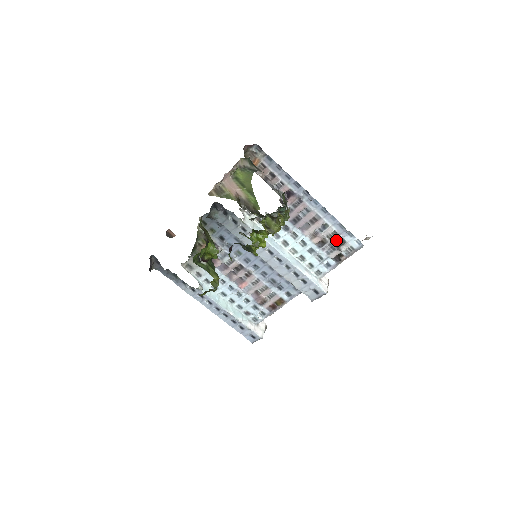
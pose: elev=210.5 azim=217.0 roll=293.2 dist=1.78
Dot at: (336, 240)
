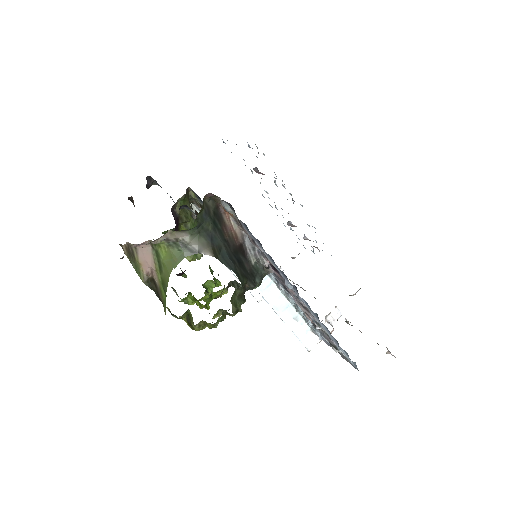
Dot at: (328, 339)
